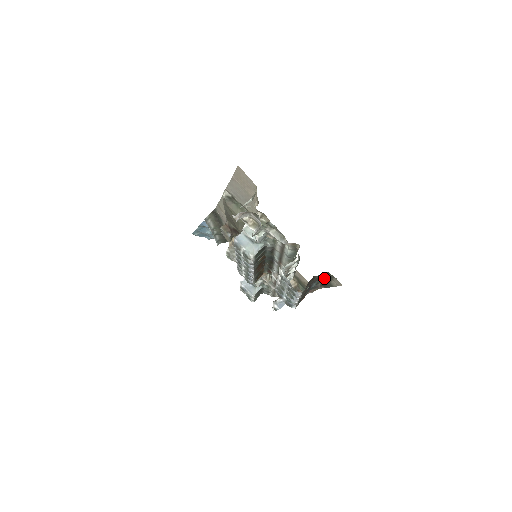
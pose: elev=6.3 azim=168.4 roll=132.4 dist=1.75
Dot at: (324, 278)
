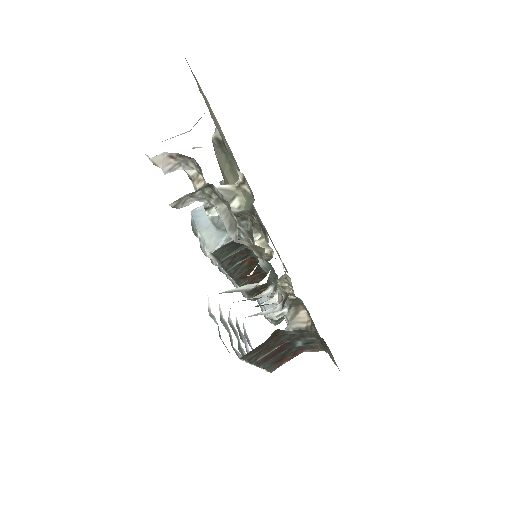
Dot at: (317, 337)
